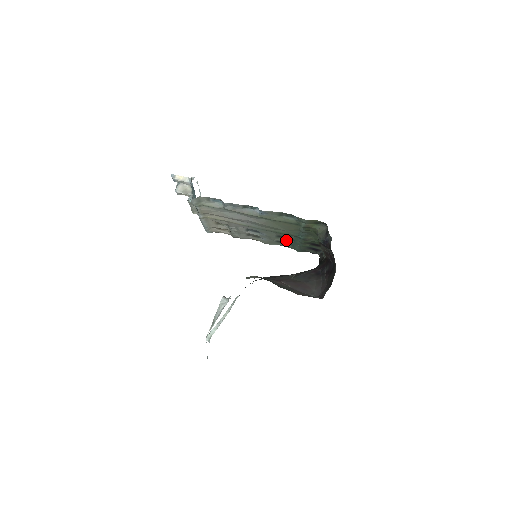
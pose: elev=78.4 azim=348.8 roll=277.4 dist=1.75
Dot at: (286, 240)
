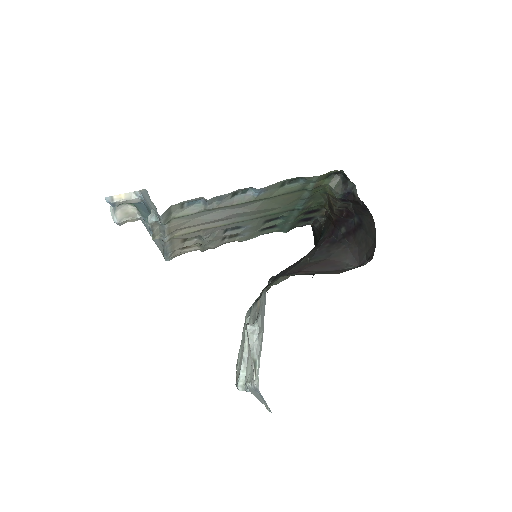
Dot at: (273, 223)
